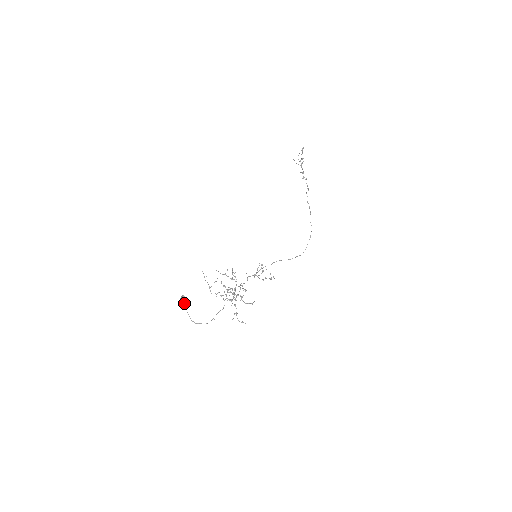
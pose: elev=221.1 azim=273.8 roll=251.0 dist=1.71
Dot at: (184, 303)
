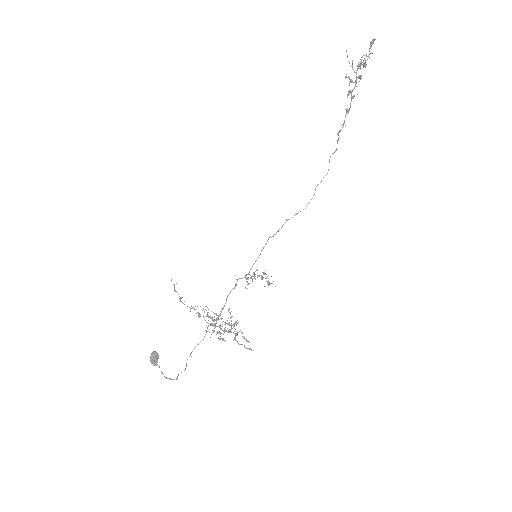
Dot at: occluded
